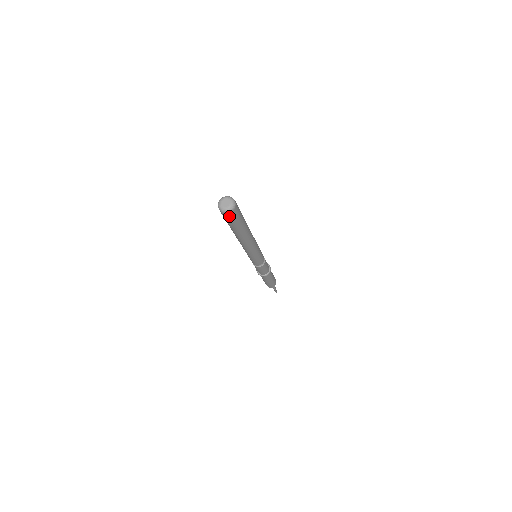
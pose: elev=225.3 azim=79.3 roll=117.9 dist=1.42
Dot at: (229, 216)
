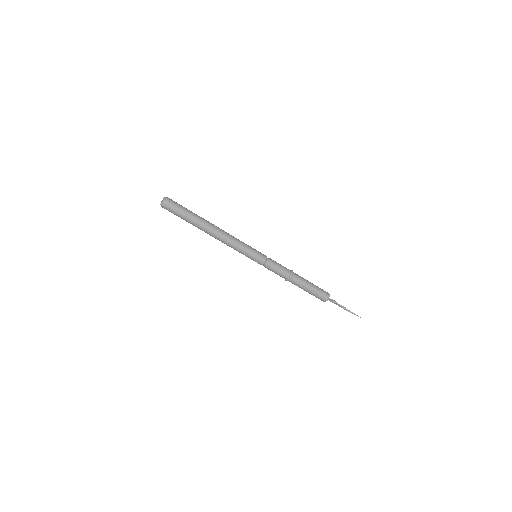
Dot at: (167, 209)
